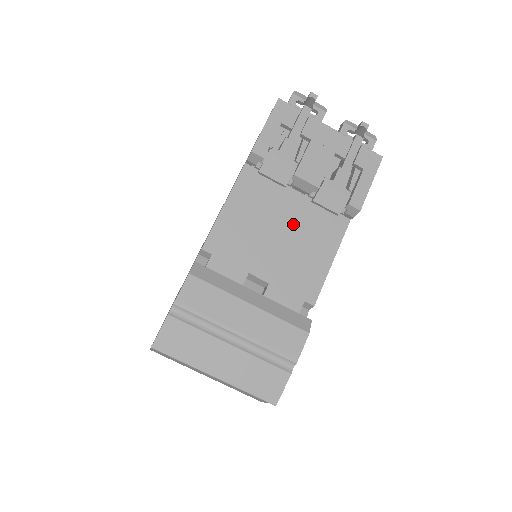
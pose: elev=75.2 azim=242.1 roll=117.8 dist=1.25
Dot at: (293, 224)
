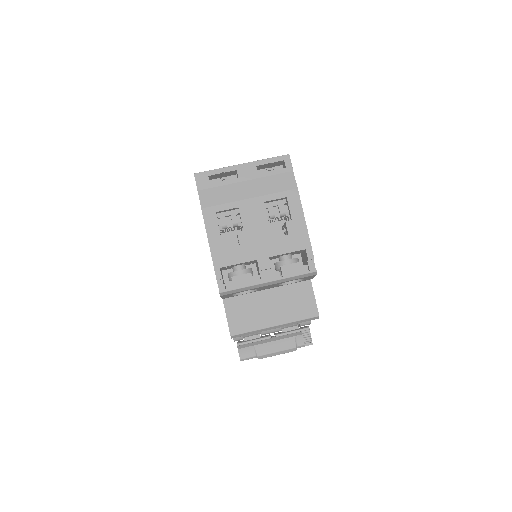
Dot at: occluded
